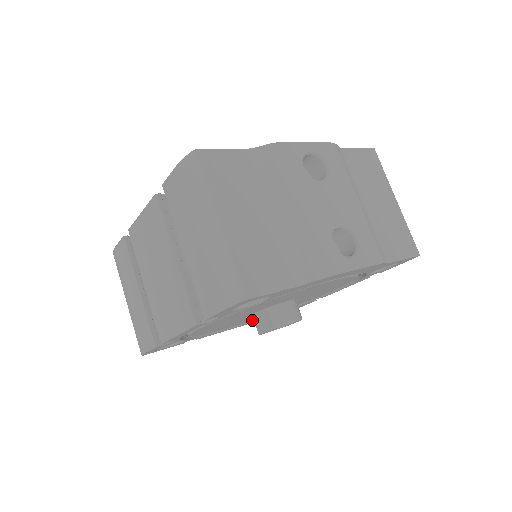
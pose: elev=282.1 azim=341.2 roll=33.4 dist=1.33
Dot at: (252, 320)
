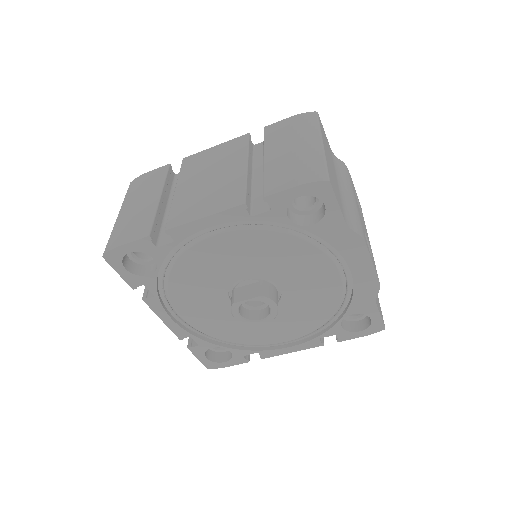
Dot at: (197, 326)
